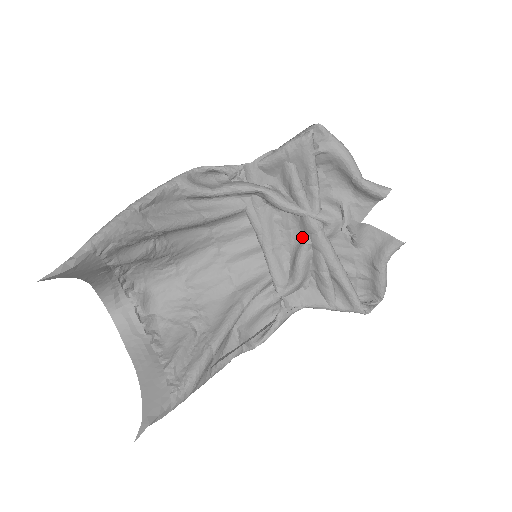
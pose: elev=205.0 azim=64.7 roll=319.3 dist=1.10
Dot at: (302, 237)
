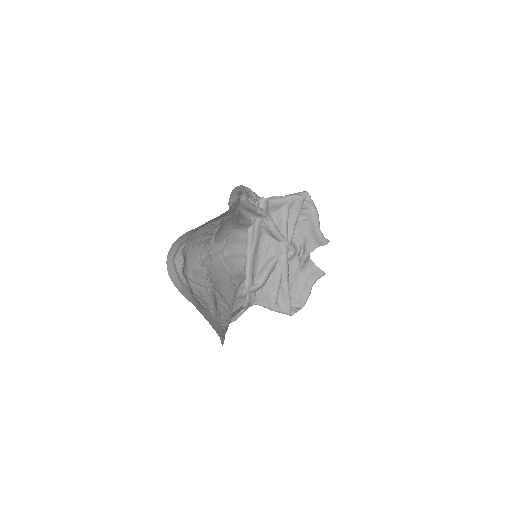
Dot at: (273, 255)
